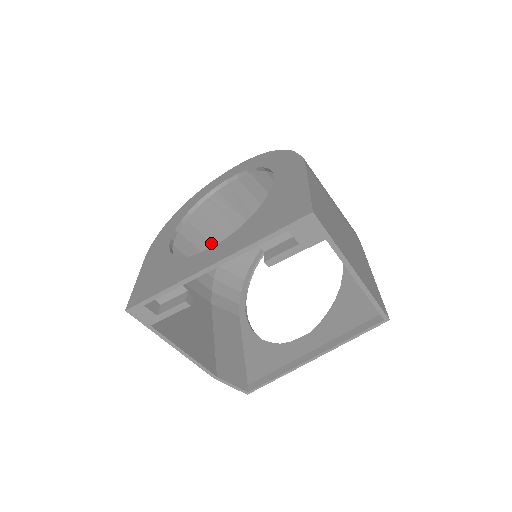
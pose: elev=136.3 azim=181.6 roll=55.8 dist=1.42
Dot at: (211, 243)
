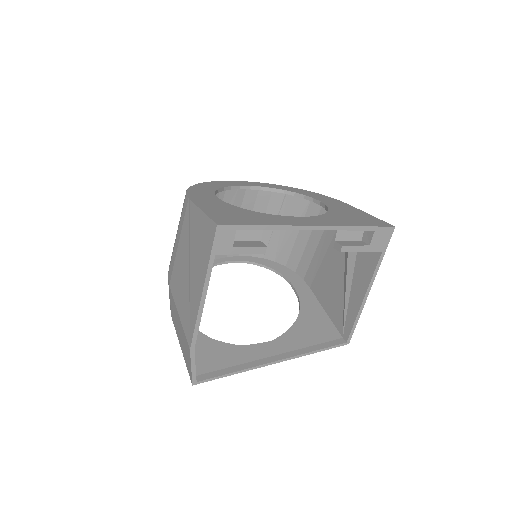
Dot at: occluded
